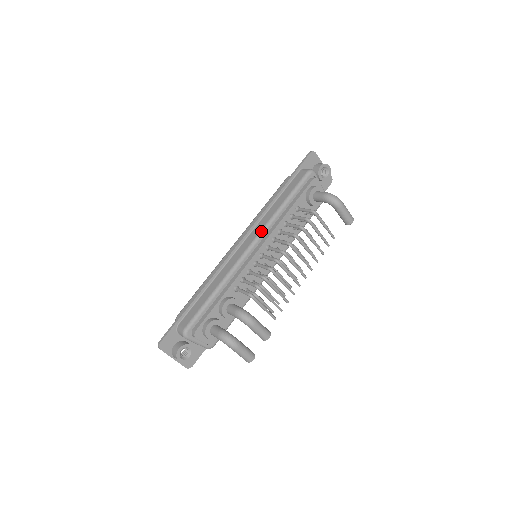
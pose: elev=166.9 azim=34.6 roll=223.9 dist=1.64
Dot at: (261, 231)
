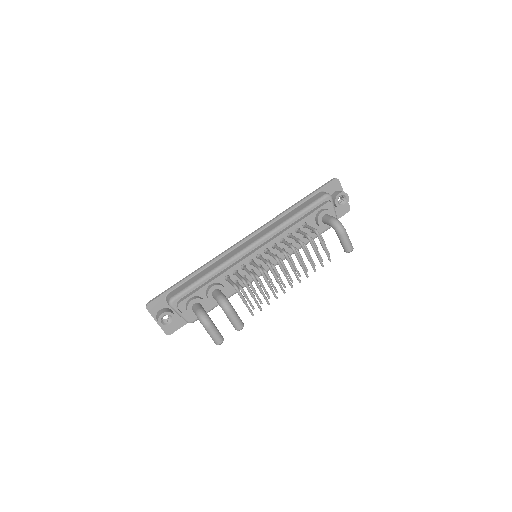
Dot at: (265, 235)
